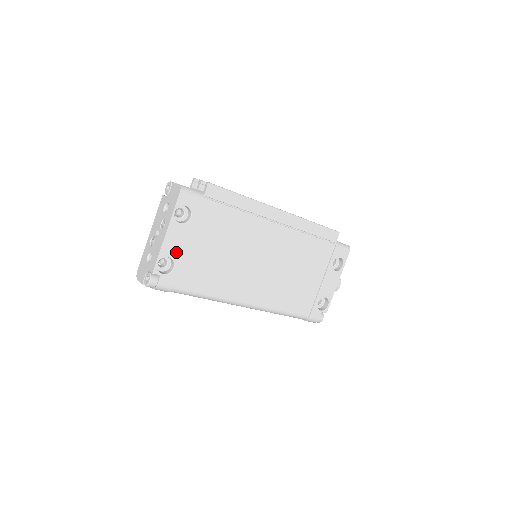
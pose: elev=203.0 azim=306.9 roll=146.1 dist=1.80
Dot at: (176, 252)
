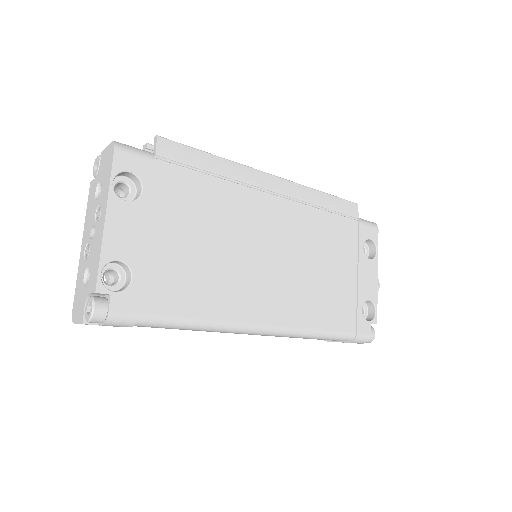
Dot at: (130, 251)
